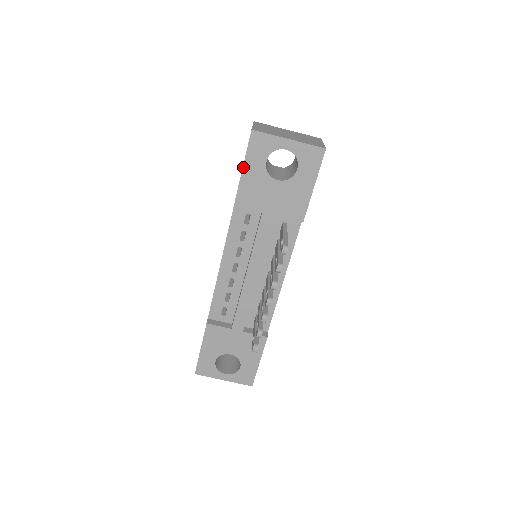
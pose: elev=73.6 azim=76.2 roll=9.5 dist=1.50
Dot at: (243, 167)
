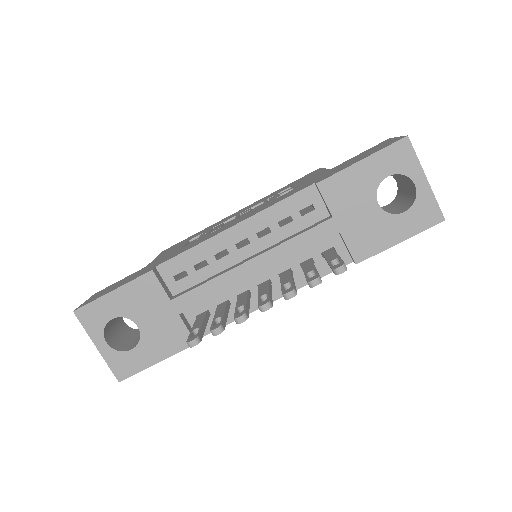
Dot at: (364, 159)
